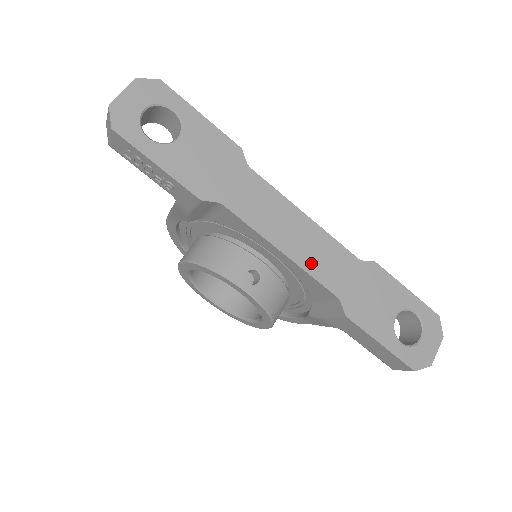
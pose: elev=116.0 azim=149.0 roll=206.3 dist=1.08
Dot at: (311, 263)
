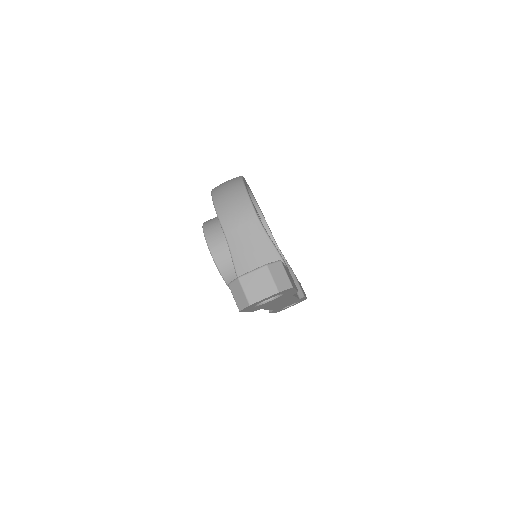
Dot at: (276, 307)
